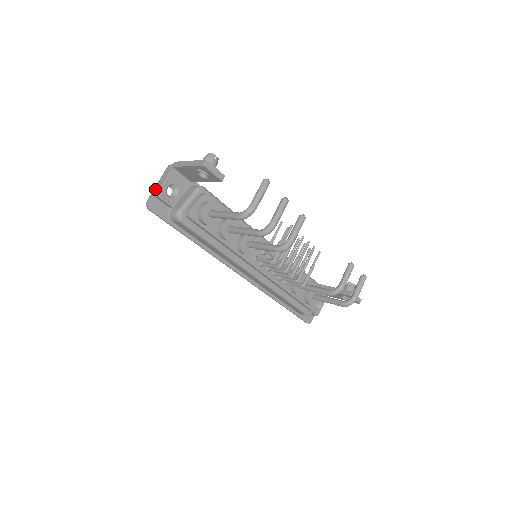
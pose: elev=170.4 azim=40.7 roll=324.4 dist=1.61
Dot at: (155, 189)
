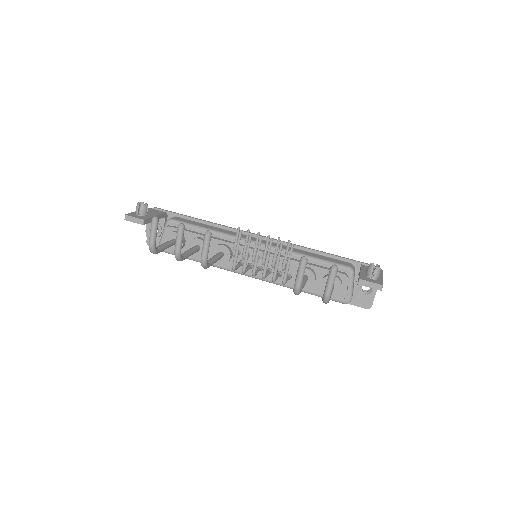
Dot at: occluded
